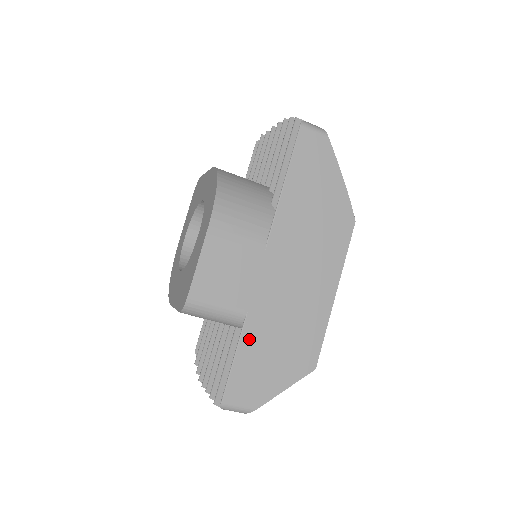
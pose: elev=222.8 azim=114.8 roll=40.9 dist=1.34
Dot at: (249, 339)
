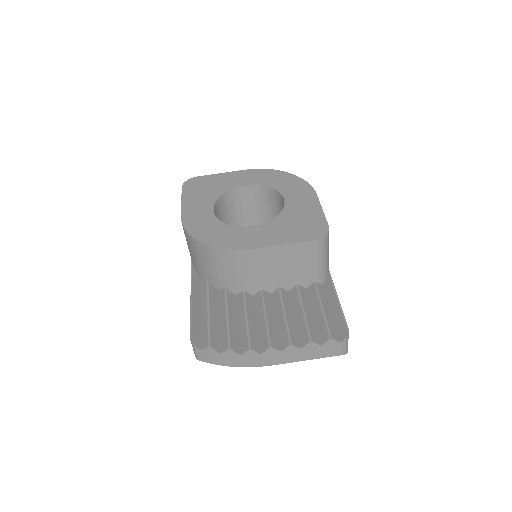
Dot at: occluded
